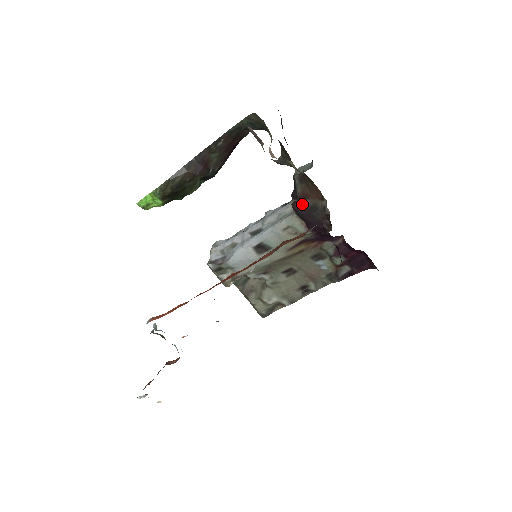
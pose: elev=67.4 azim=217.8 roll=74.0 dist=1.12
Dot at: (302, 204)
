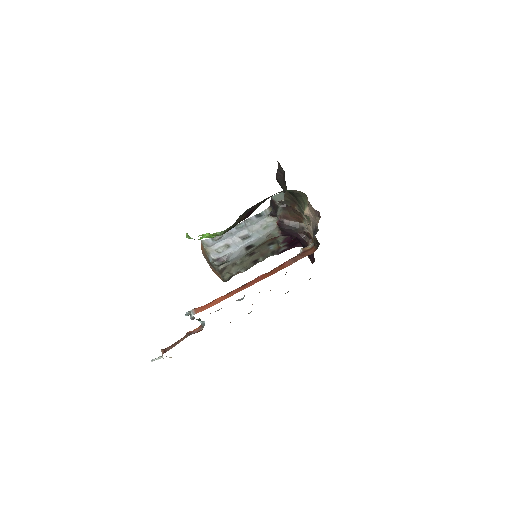
Dot at: (285, 223)
